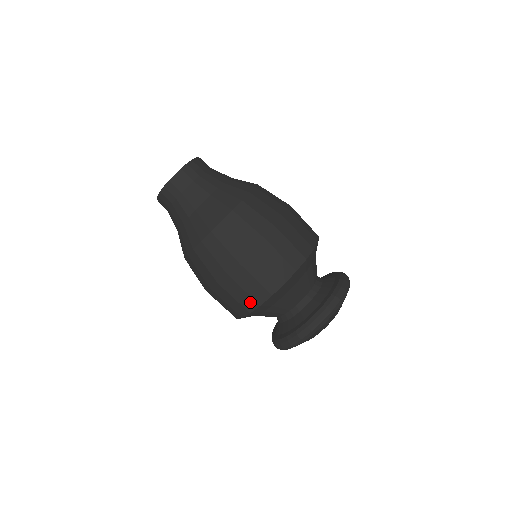
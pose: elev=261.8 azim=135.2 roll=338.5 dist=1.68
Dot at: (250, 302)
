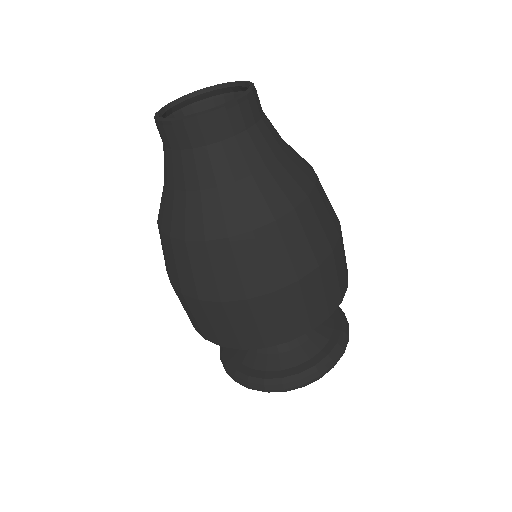
Dot at: (197, 327)
